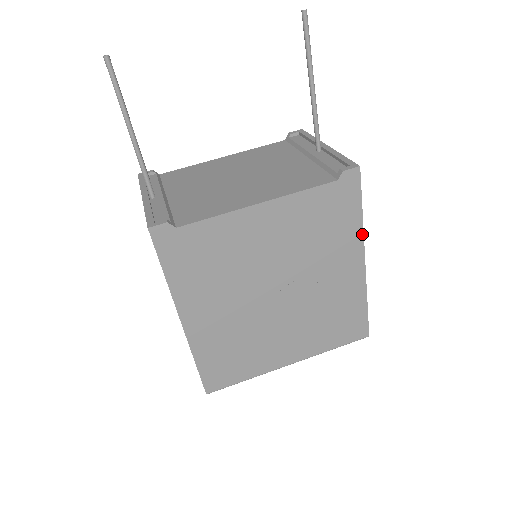
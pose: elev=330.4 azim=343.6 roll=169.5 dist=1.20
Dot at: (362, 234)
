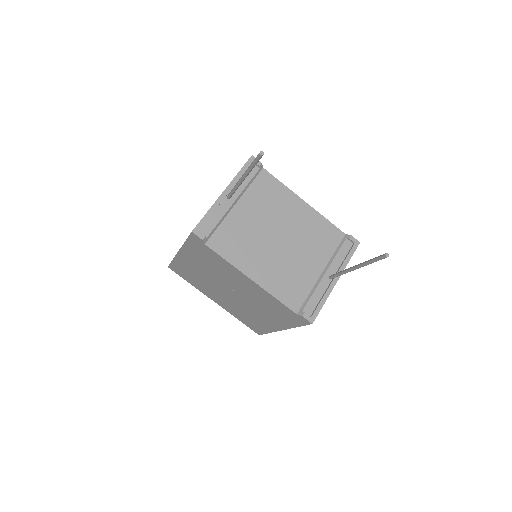
Dot at: (290, 328)
